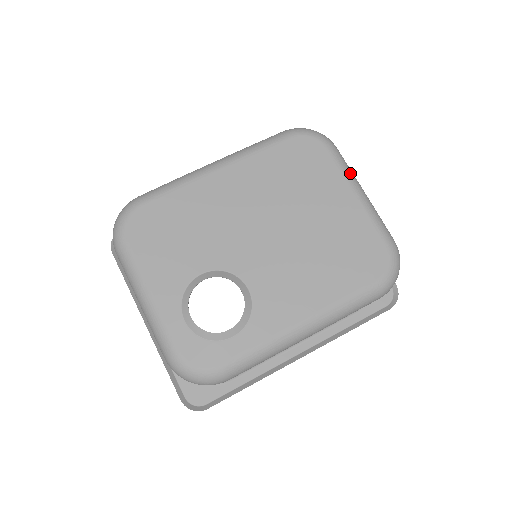
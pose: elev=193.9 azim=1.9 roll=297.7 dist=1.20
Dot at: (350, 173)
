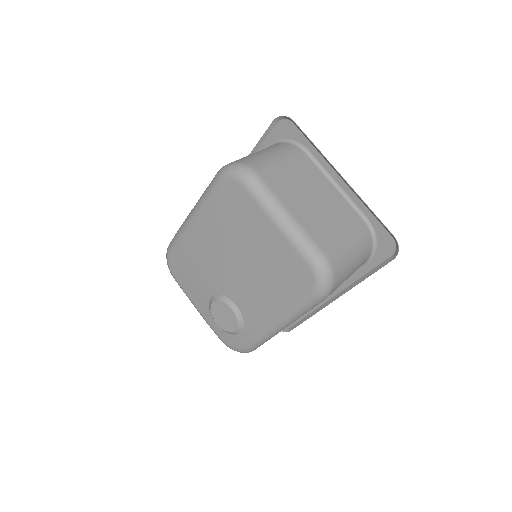
Dot at: (268, 204)
